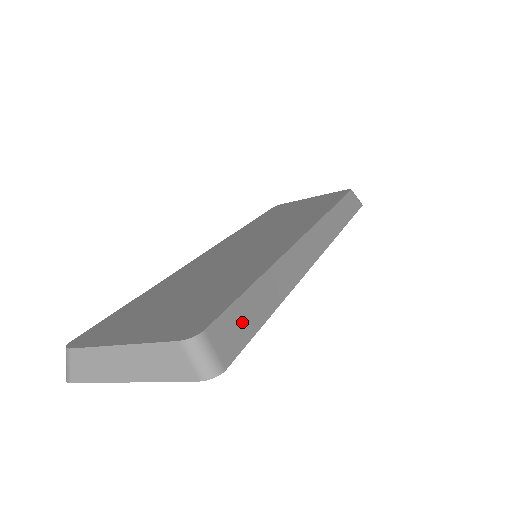
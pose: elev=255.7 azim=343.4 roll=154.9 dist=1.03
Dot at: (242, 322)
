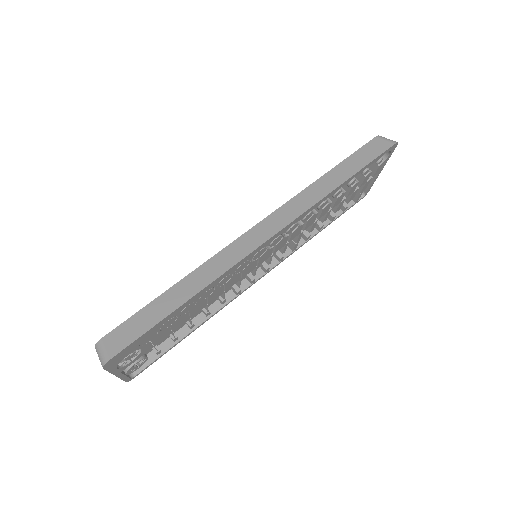
Dot at: (139, 325)
